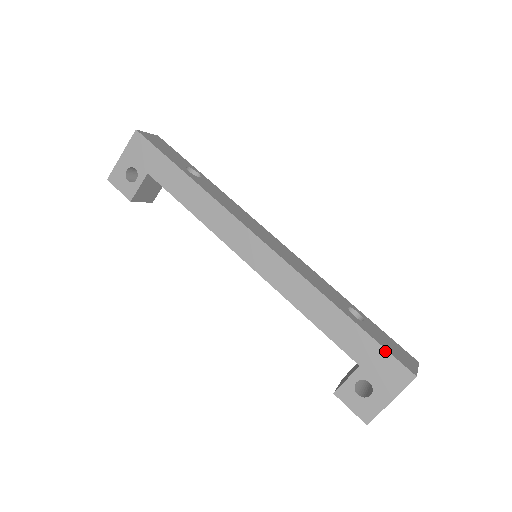
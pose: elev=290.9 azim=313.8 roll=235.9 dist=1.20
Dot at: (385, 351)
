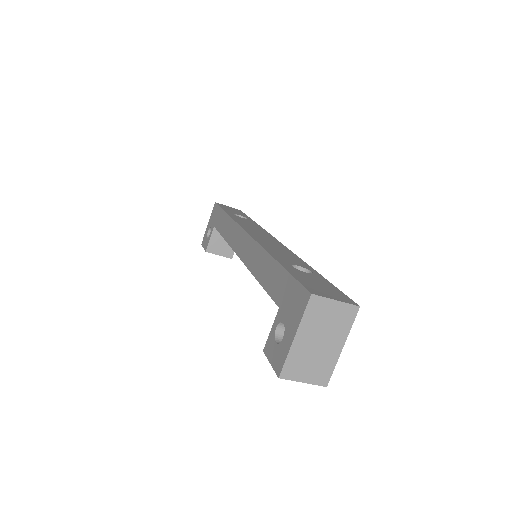
Dot at: (294, 280)
